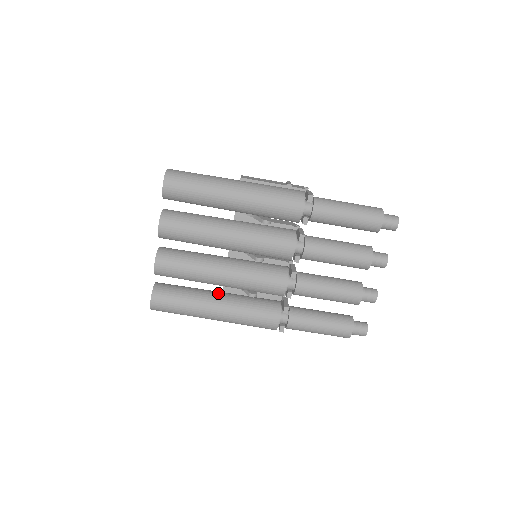
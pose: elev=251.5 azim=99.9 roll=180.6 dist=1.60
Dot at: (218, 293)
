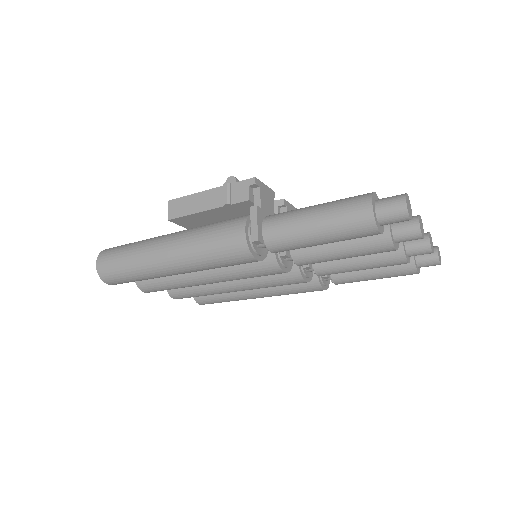
Dot at: occluded
